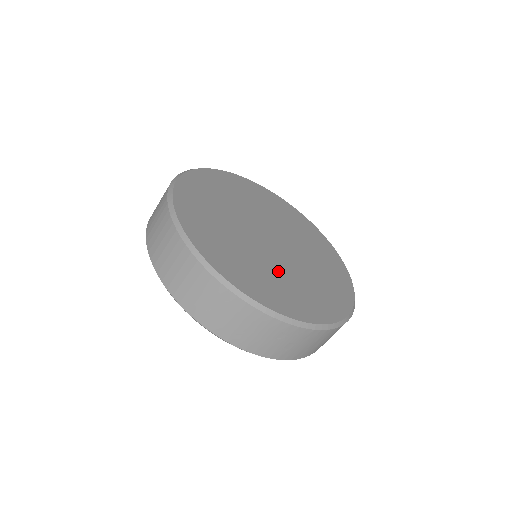
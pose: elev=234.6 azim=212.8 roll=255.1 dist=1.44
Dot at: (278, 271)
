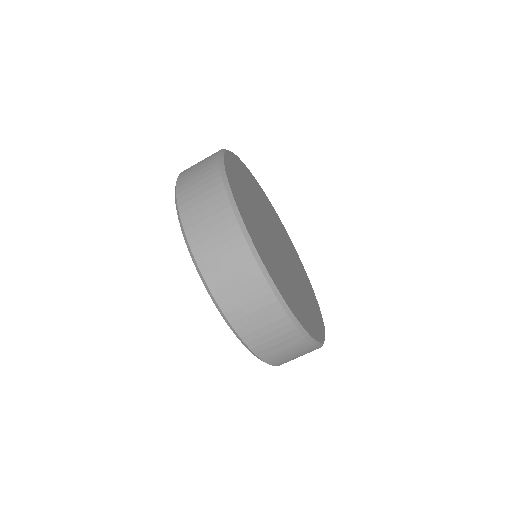
Dot at: (300, 289)
